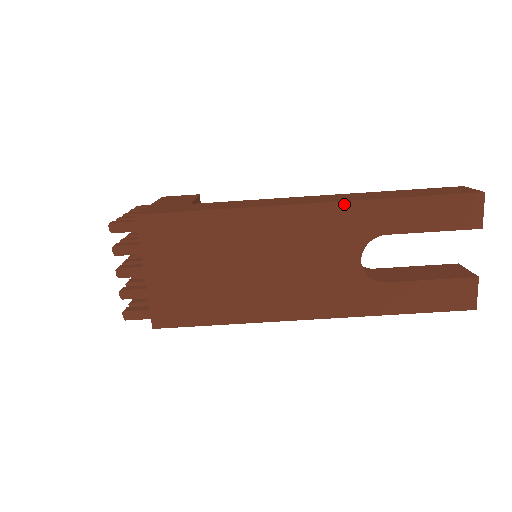
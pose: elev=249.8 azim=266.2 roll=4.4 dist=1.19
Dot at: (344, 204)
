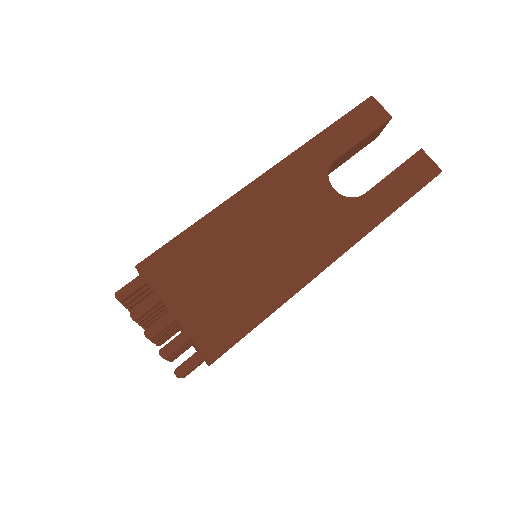
Dot at: (289, 158)
